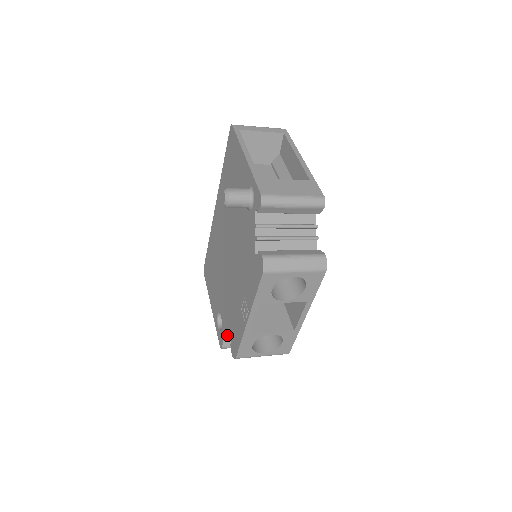
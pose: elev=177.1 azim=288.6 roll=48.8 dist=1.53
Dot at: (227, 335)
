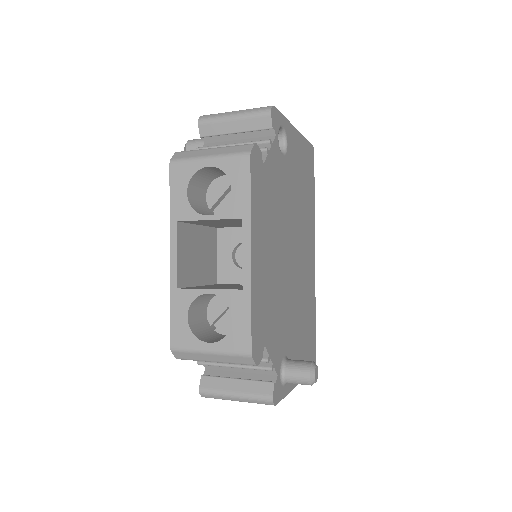
Dot at: occluded
